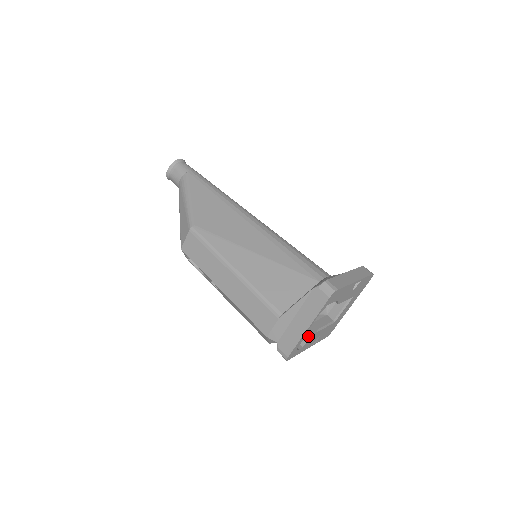
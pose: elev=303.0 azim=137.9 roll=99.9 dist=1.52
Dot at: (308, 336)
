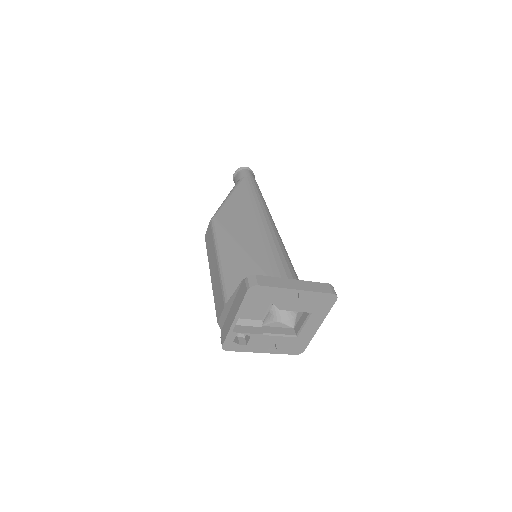
Dot at: (246, 332)
